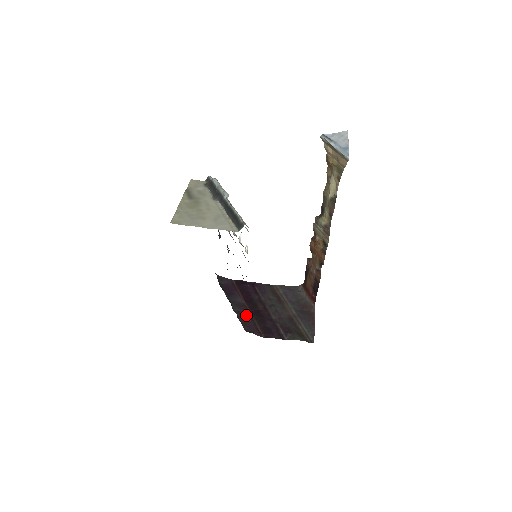
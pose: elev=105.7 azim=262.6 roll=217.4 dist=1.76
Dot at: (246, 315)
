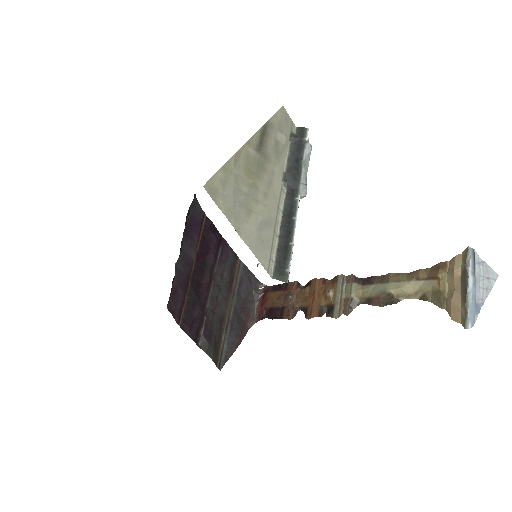
Dot at: (184, 282)
